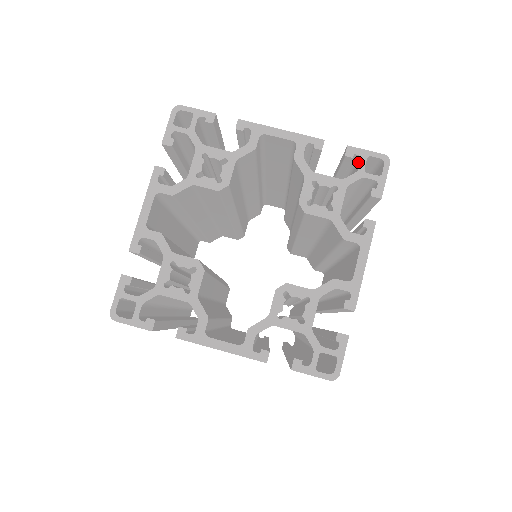
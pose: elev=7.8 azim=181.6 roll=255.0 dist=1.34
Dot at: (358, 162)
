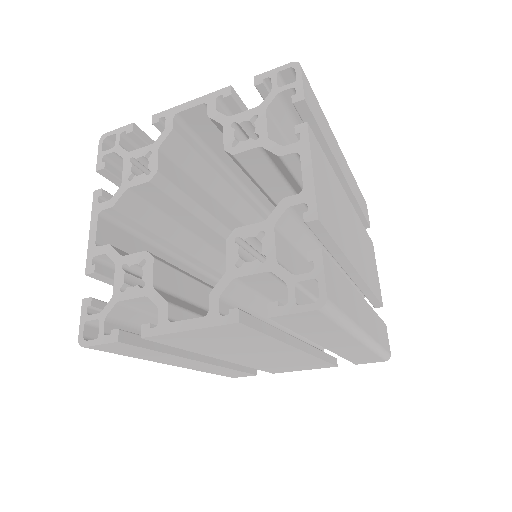
Dot at: occluded
